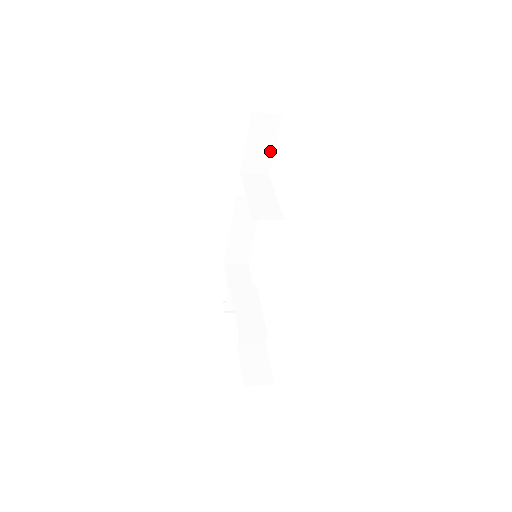
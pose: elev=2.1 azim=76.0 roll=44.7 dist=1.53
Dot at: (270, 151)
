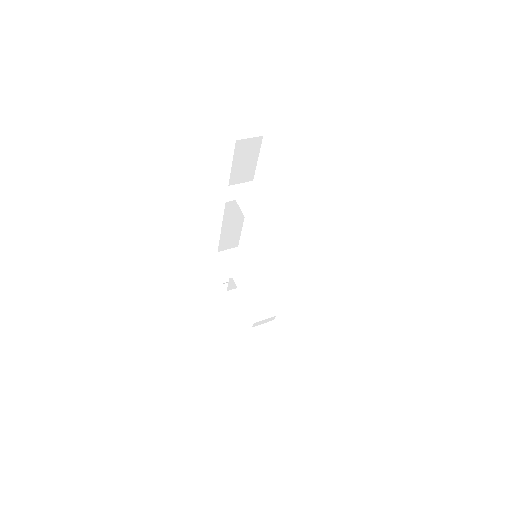
Dot at: (253, 164)
